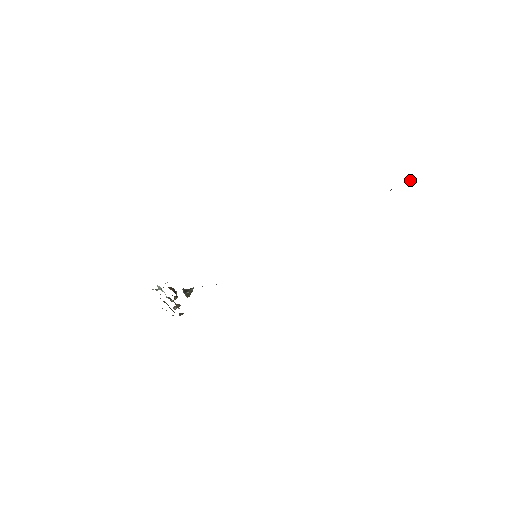
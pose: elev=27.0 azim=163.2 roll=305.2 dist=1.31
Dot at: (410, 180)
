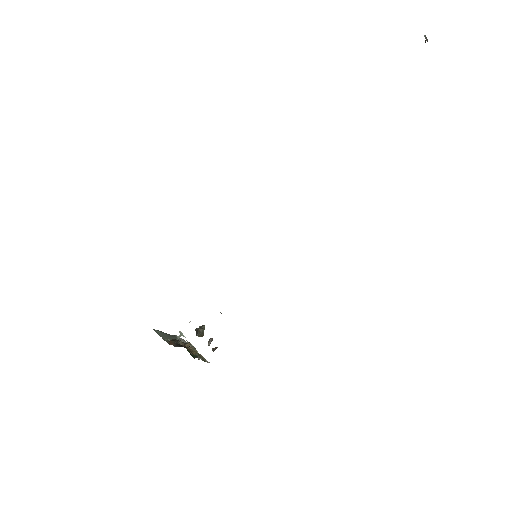
Dot at: (426, 40)
